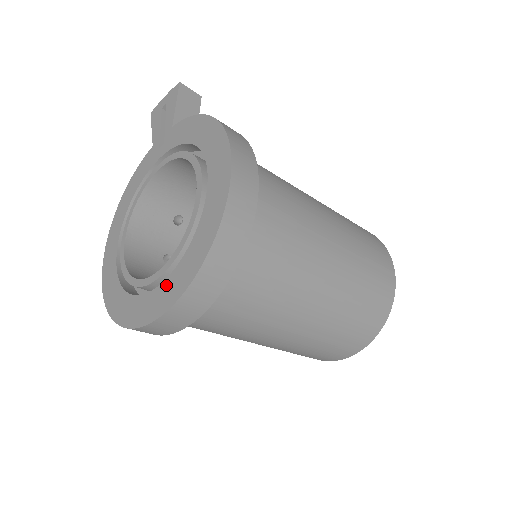
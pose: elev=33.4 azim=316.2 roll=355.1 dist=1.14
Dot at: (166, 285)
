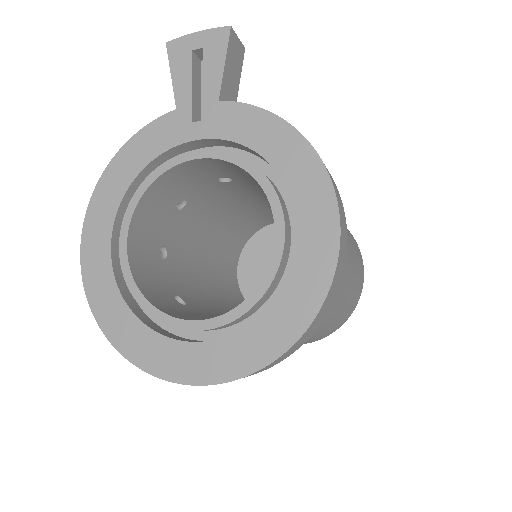
Dot at: (222, 347)
